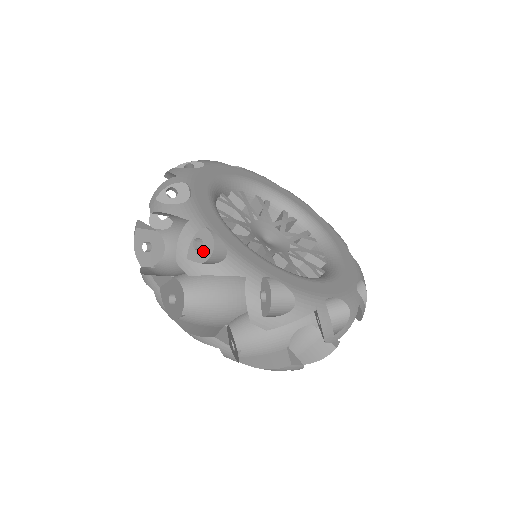
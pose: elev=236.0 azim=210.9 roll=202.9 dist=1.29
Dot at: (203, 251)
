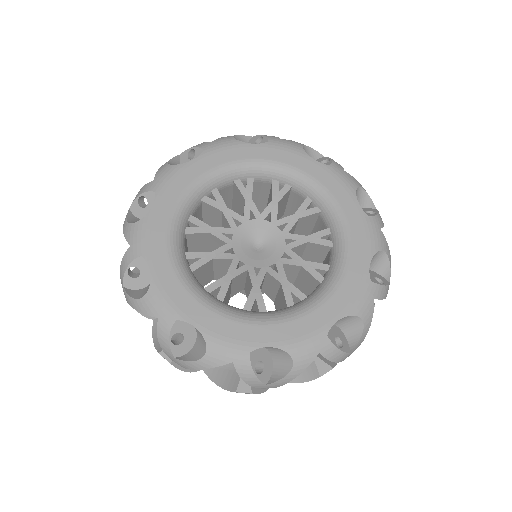
Dot at: (141, 278)
